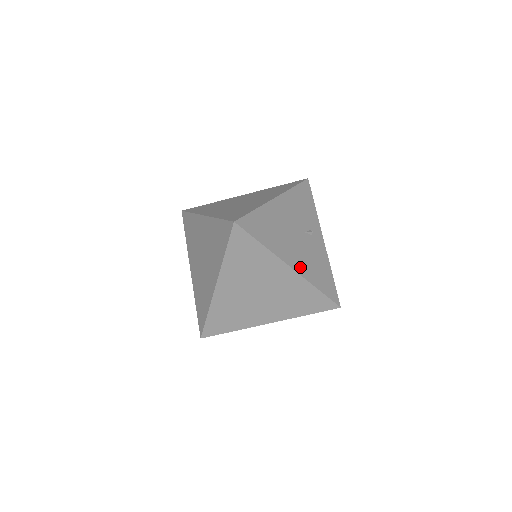
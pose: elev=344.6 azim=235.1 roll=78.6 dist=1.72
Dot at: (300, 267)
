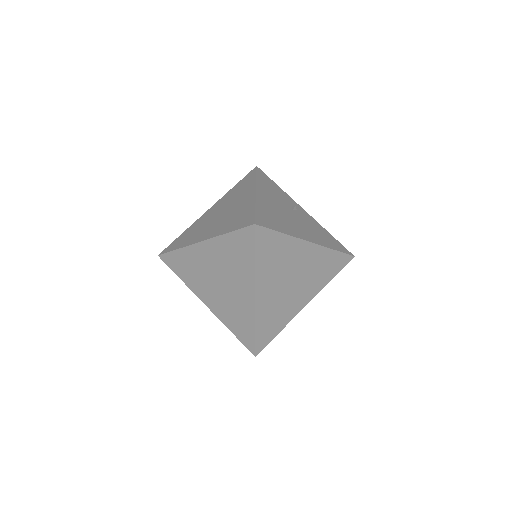
Dot at: (313, 239)
